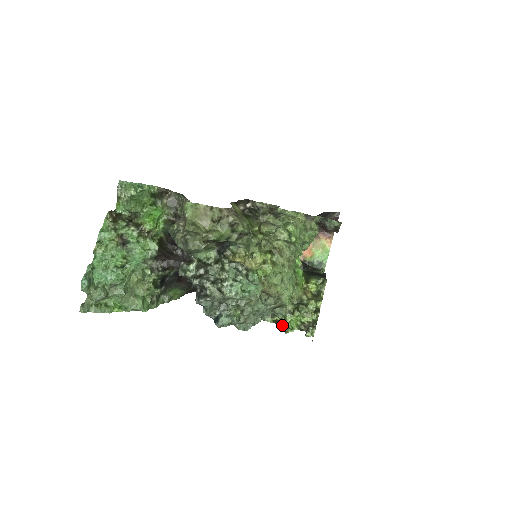
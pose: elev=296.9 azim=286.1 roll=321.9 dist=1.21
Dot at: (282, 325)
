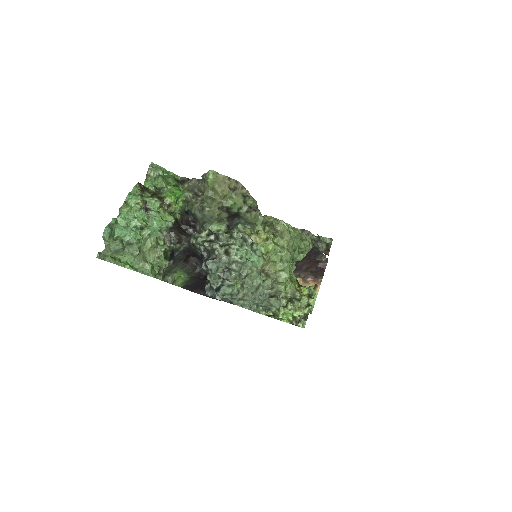
Dot at: (275, 318)
